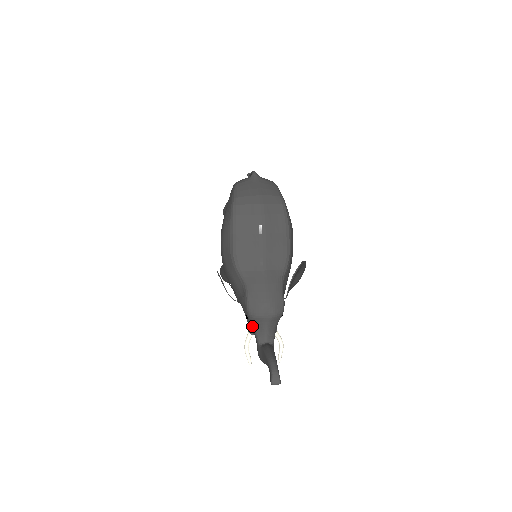
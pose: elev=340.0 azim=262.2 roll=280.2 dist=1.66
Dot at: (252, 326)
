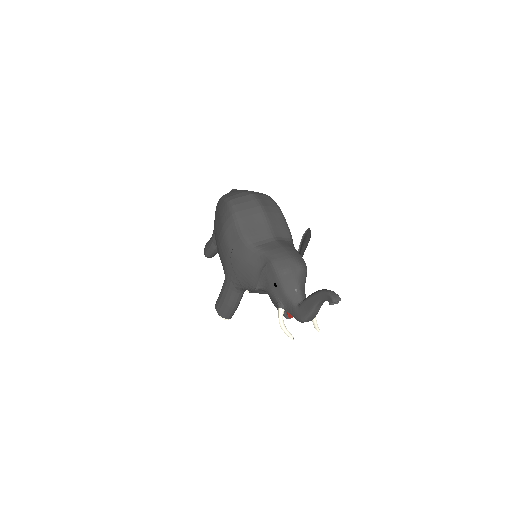
Dot at: (283, 291)
